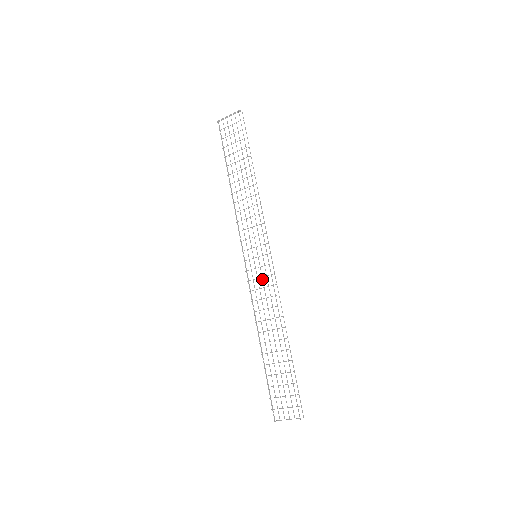
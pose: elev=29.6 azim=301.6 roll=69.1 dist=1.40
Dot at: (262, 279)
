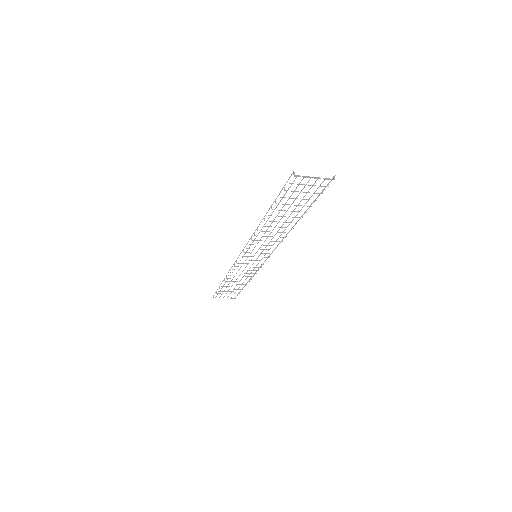
Dot at: occluded
